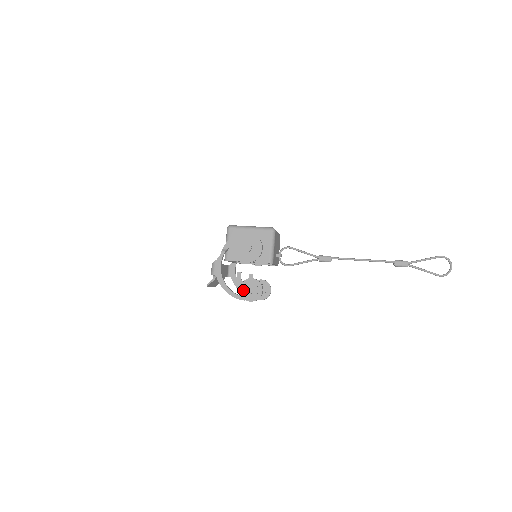
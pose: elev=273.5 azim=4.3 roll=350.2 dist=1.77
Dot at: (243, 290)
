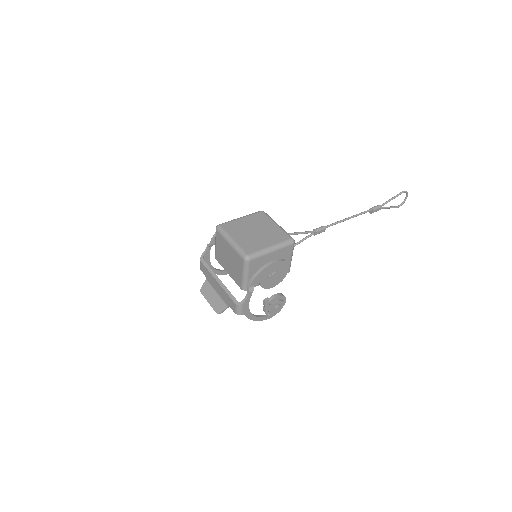
Dot at: (271, 311)
